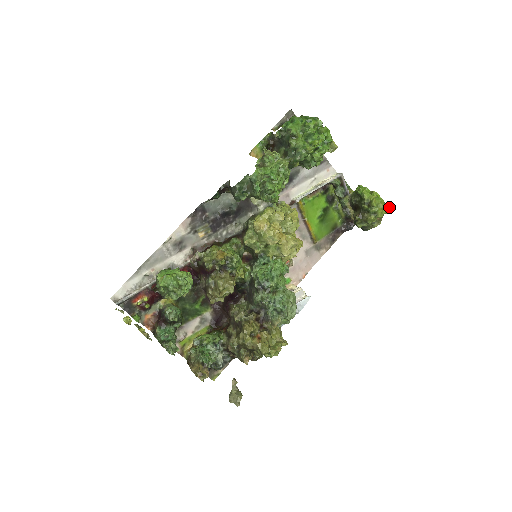
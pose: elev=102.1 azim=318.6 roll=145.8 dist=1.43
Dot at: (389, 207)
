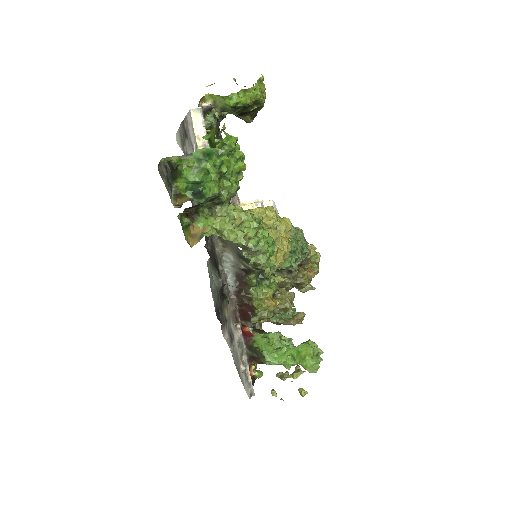
Dot at: (262, 78)
